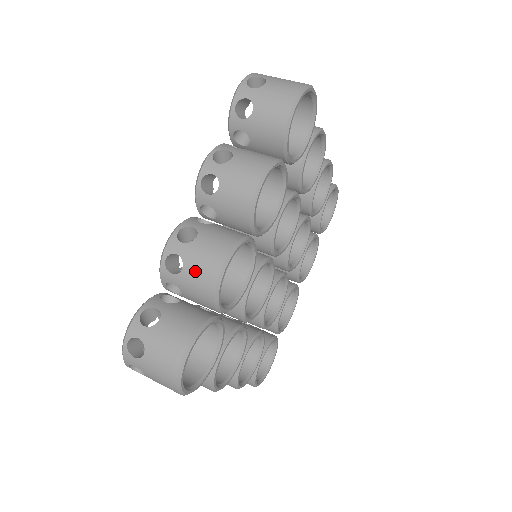
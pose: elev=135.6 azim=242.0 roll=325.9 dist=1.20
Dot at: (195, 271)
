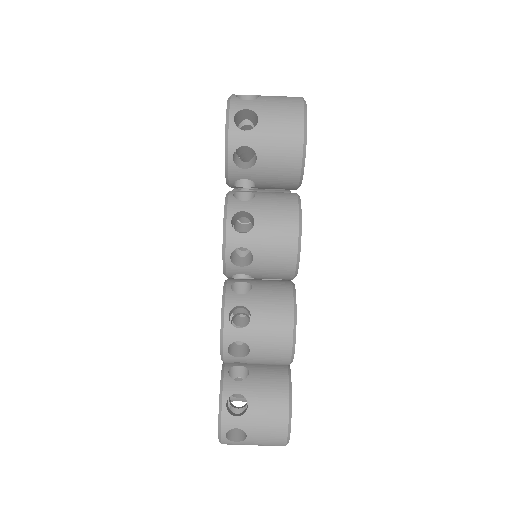
Dot at: (265, 350)
